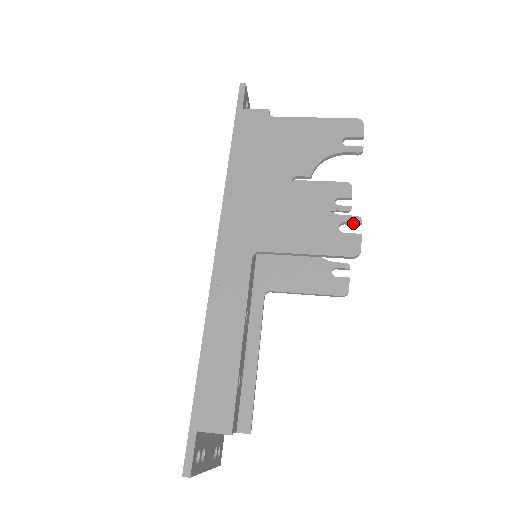
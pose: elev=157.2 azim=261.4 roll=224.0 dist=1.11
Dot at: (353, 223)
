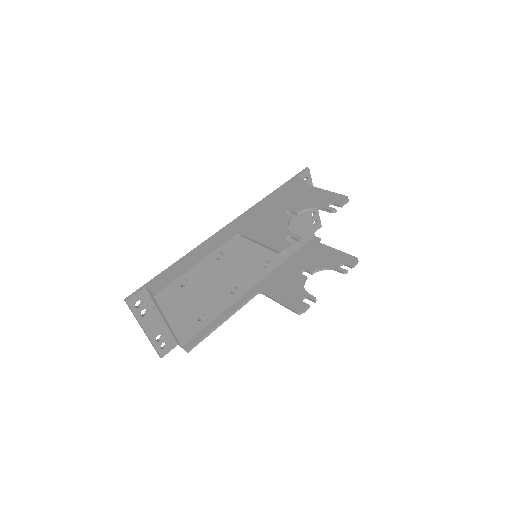
Dot at: (295, 239)
